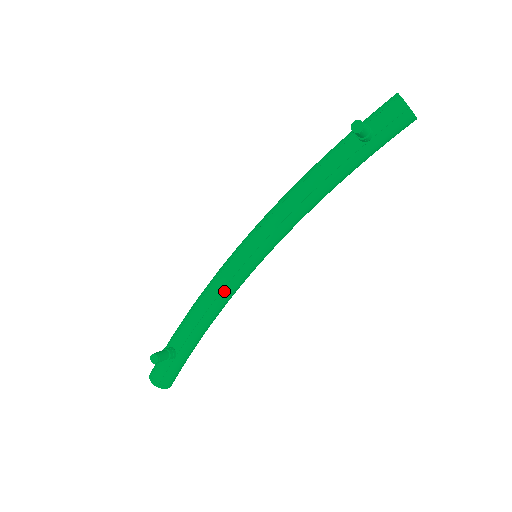
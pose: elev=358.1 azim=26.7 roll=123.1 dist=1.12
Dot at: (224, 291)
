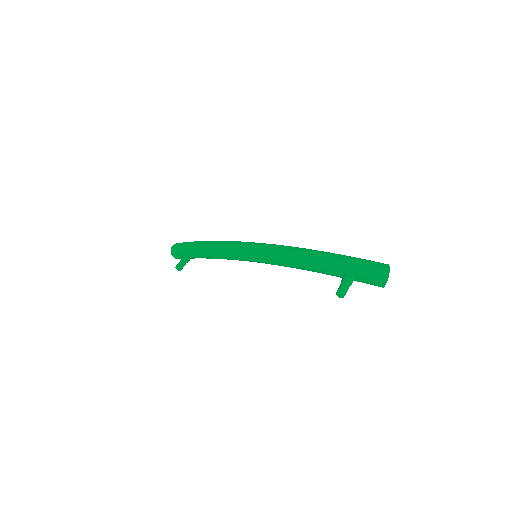
Dot at: (230, 259)
